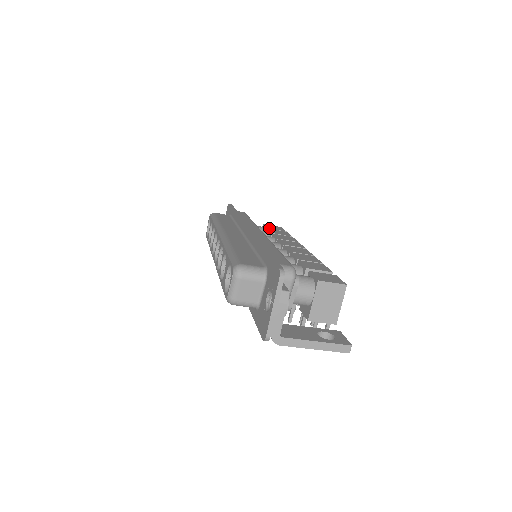
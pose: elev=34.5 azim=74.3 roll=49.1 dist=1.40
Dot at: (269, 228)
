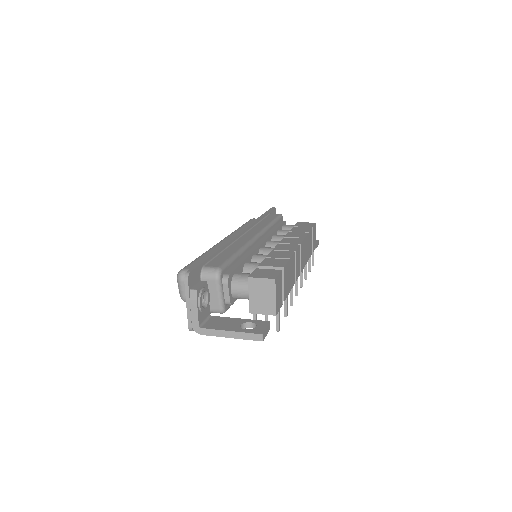
Dot at: (296, 226)
